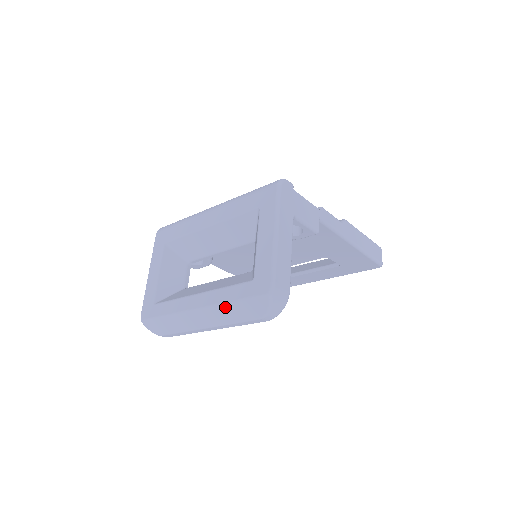
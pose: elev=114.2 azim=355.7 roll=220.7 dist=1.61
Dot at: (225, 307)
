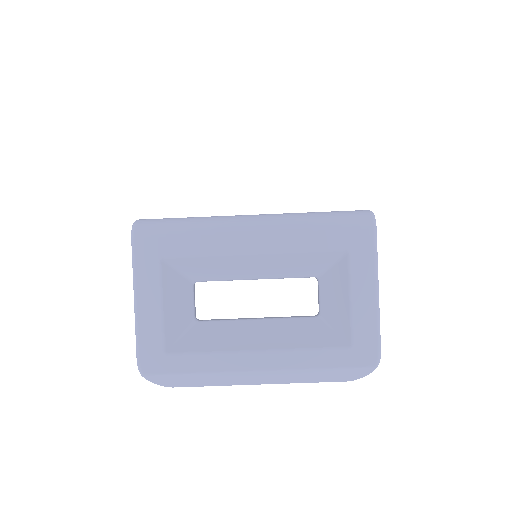
Dot at: (307, 372)
